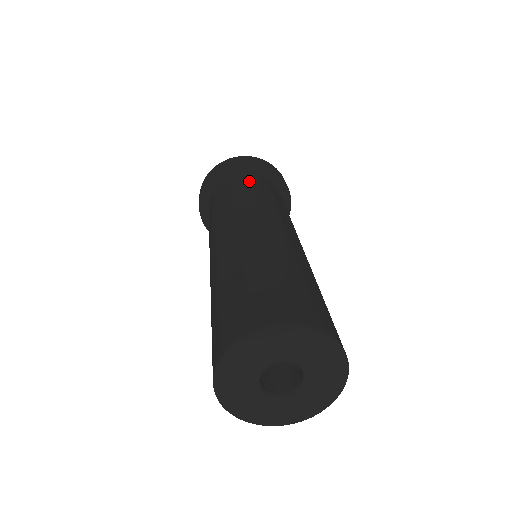
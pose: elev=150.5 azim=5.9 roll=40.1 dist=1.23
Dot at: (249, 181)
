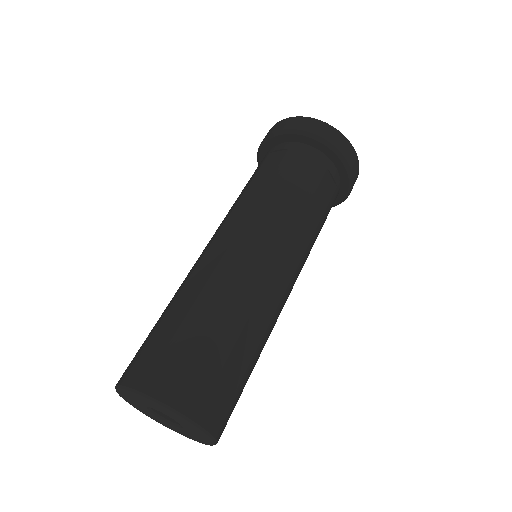
Dot at: (301, 166)
